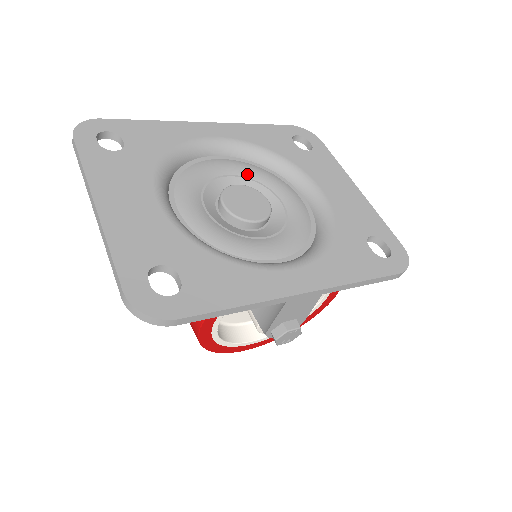
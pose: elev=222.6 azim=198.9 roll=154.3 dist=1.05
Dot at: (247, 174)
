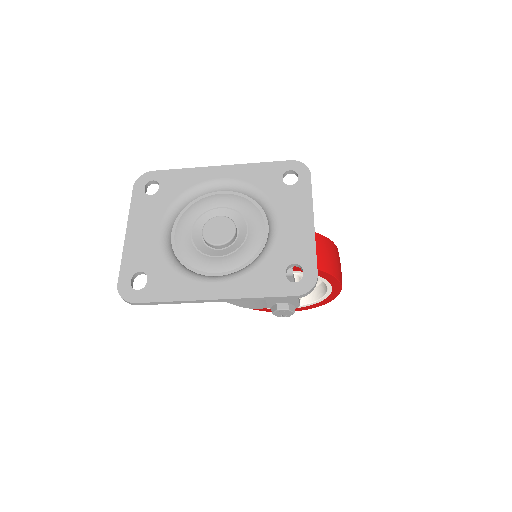
Dot at: (234, 206)
